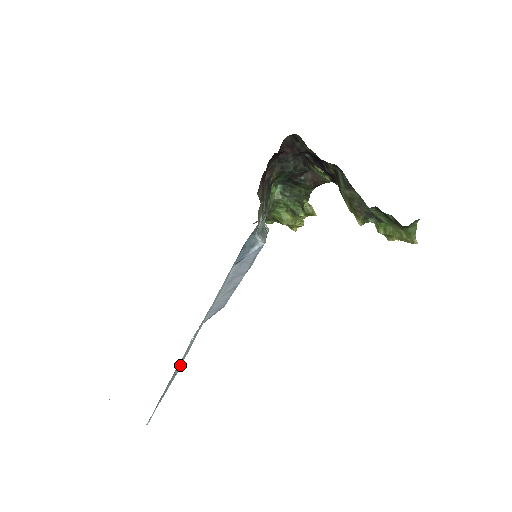
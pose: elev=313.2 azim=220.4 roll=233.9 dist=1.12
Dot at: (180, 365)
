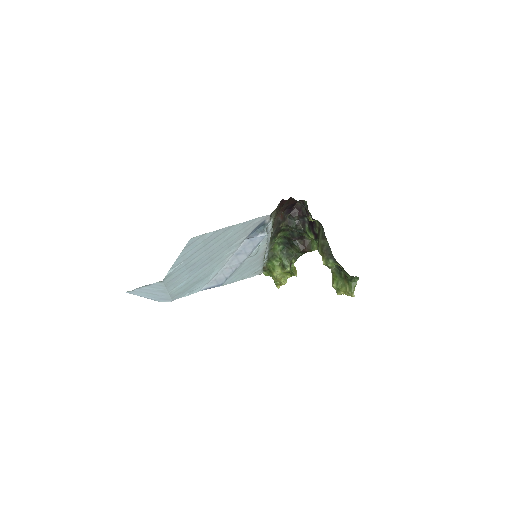
Dot at: (192, 273)
